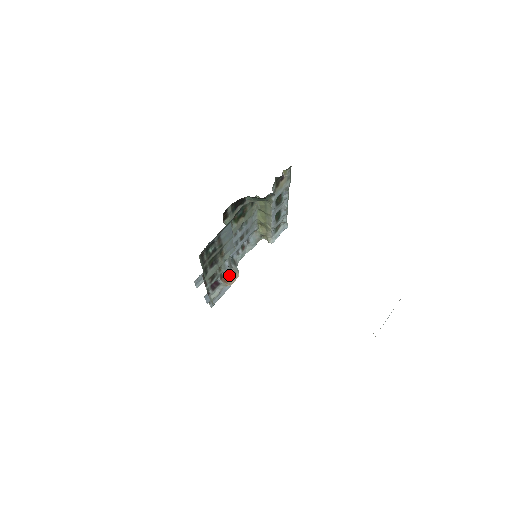
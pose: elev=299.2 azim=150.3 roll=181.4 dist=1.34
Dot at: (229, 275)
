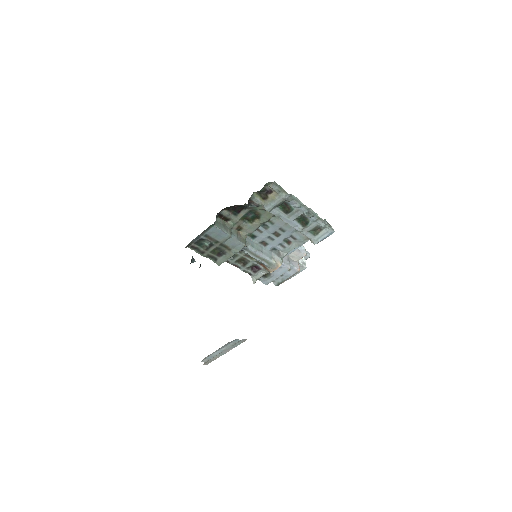
Dot at: (266, 264)
